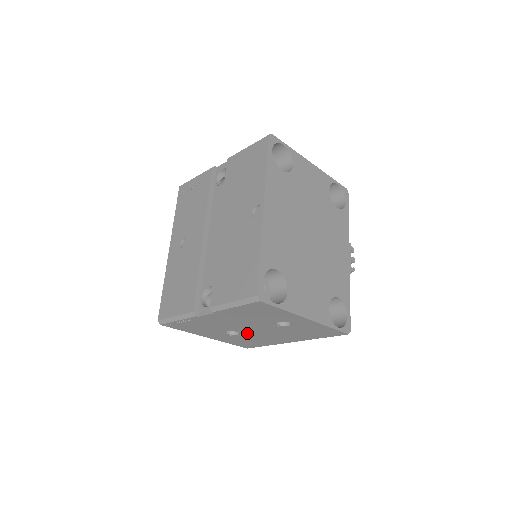
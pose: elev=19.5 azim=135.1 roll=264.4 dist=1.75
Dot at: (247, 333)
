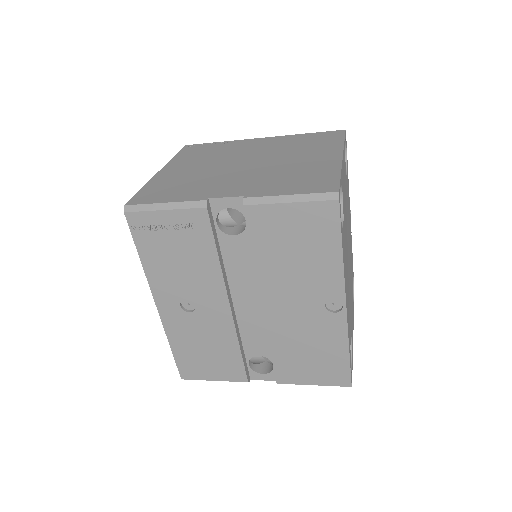
Dot at: occluded
